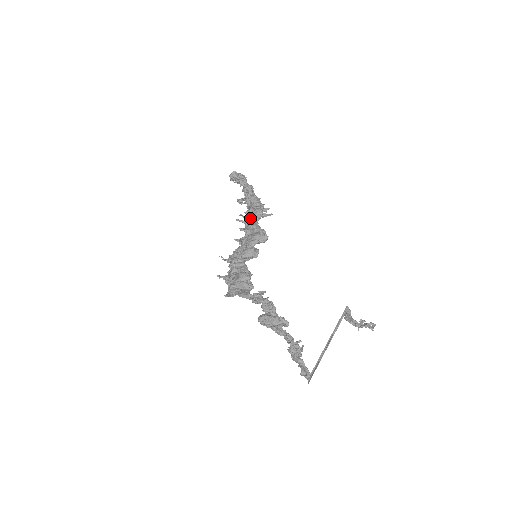
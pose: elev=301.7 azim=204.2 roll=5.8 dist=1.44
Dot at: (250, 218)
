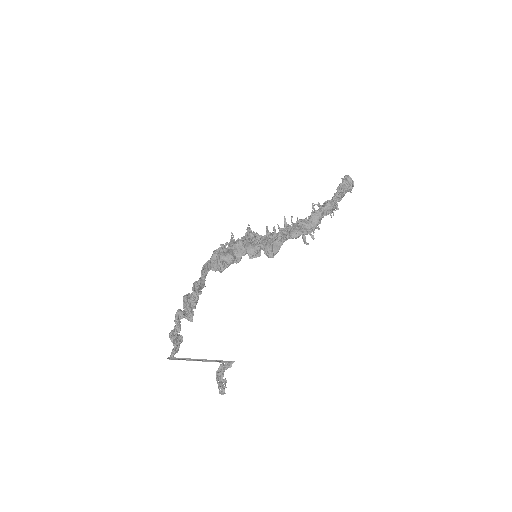
Dot at: (289, 229)
